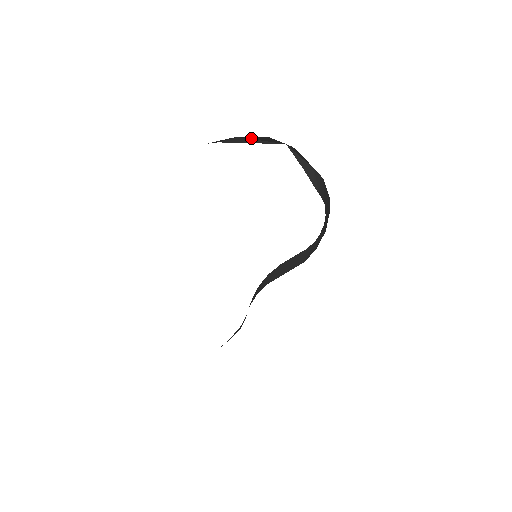
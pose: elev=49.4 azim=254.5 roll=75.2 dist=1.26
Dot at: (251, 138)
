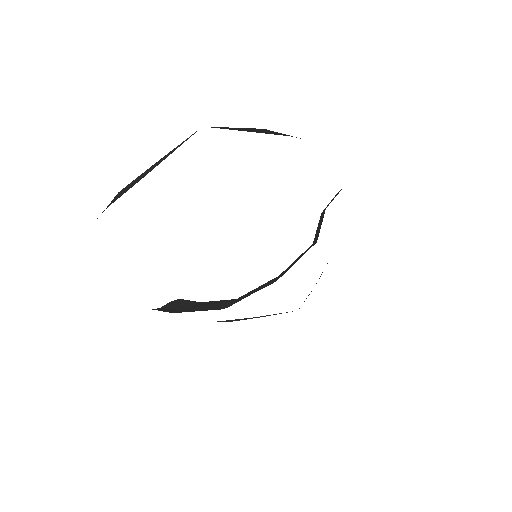
Dot at: (139, 176)
